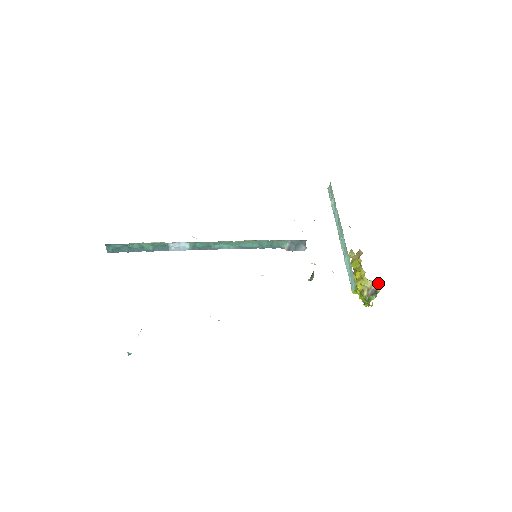
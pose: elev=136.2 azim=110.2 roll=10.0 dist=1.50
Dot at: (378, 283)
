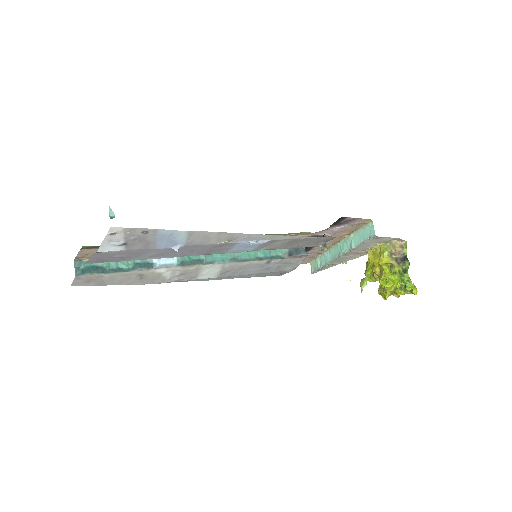
Dot at: (399, 244)
